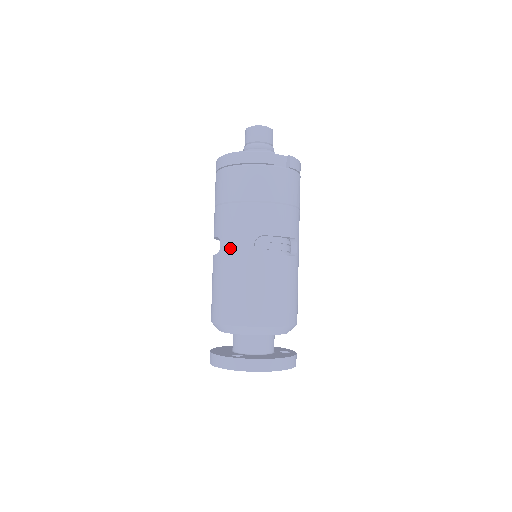
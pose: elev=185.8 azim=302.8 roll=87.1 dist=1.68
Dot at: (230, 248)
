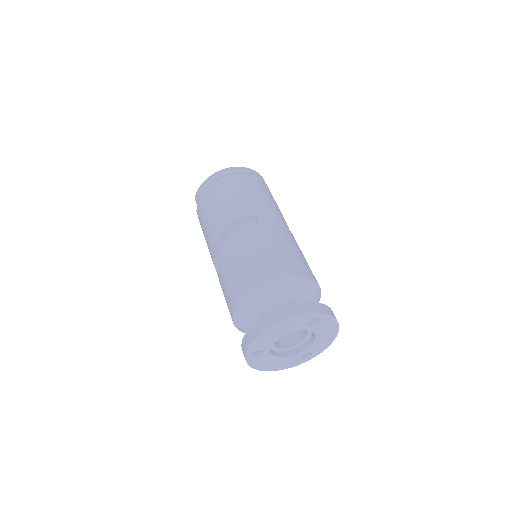
Dot at: (272, 221)
